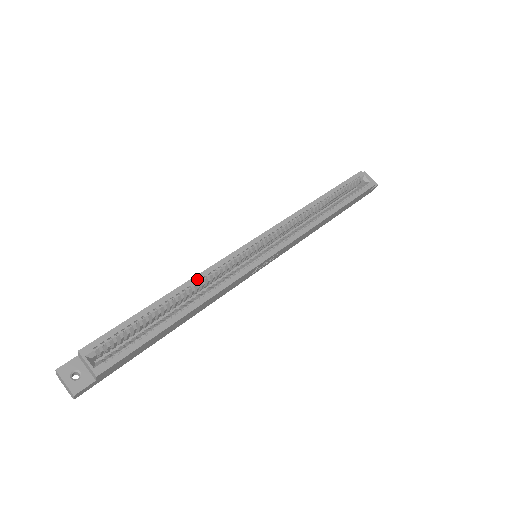
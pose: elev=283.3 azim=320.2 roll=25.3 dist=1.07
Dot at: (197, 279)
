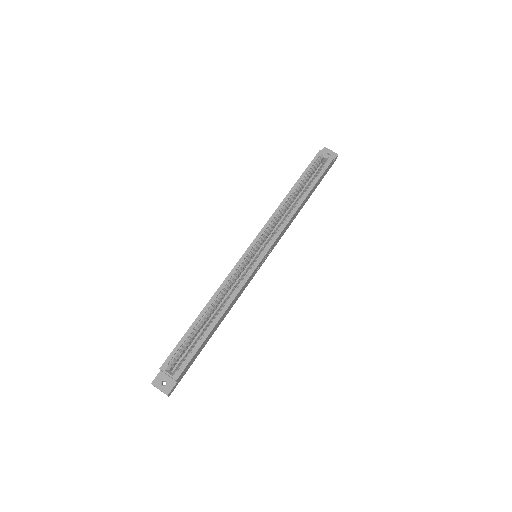
Dot at: (218, 292)
